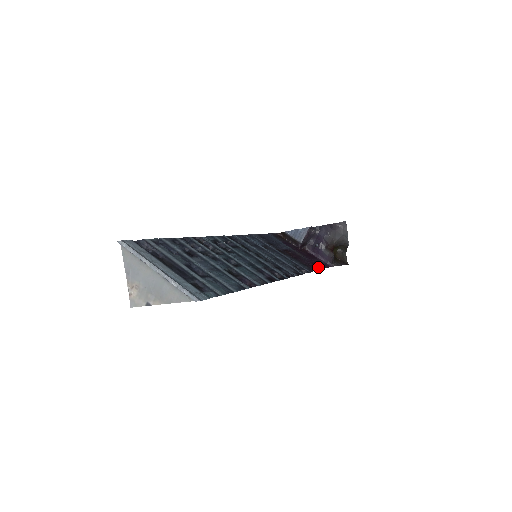
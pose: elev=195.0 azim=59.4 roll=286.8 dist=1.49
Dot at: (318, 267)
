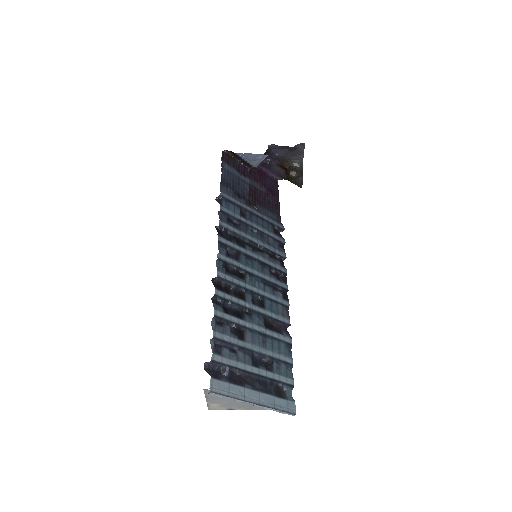
Dot at: (277, 199)
